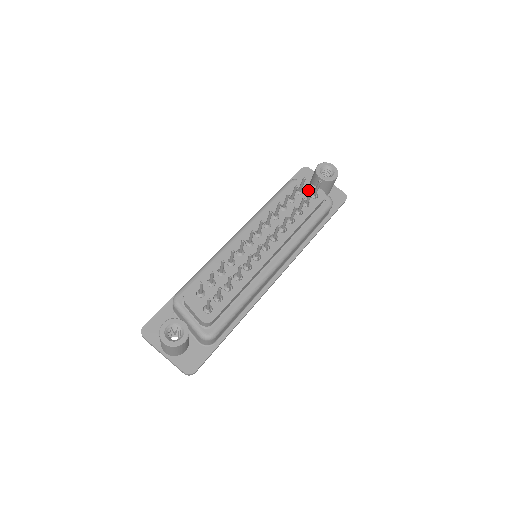
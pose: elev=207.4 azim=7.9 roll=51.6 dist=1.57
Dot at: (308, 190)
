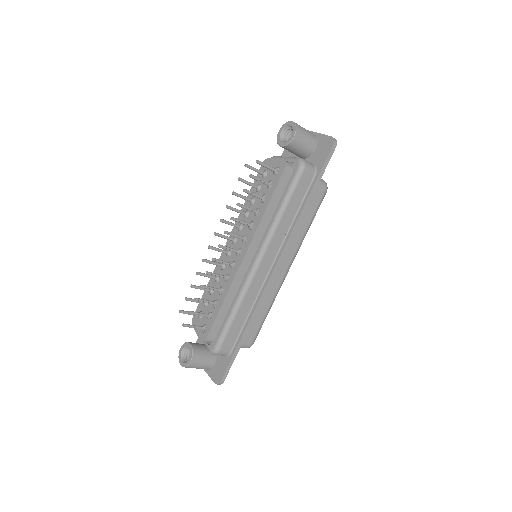
Dot at: occluded
